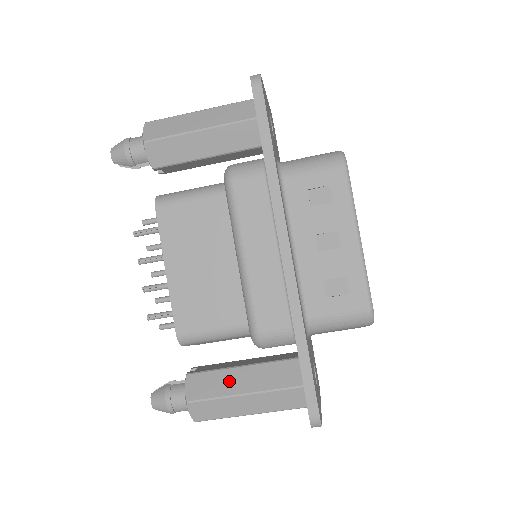
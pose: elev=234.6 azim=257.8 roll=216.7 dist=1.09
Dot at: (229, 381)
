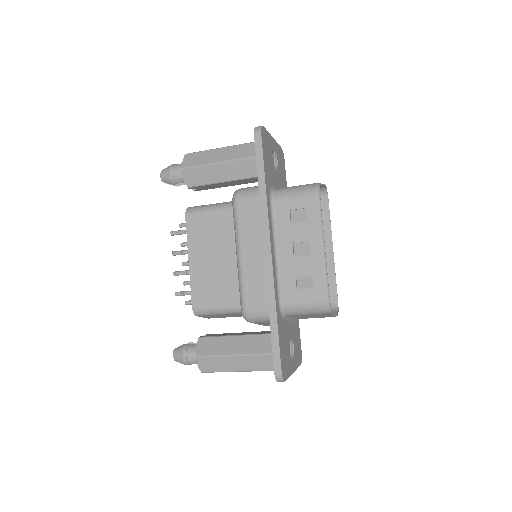
Dot at: (227, 345)
